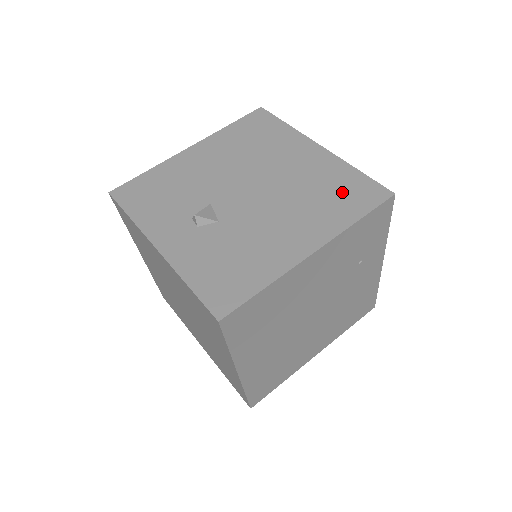
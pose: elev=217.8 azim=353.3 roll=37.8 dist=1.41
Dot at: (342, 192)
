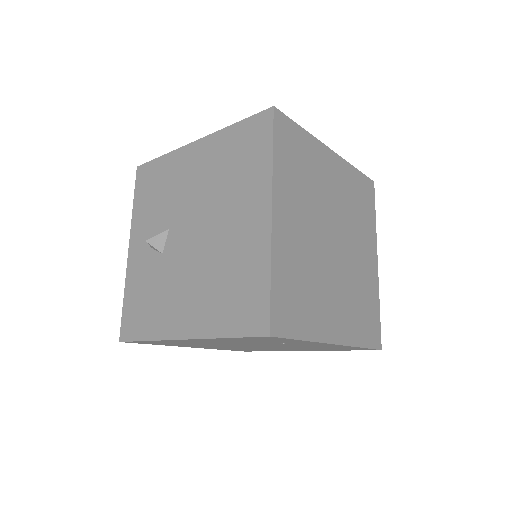
Dot at: (239, 295)
